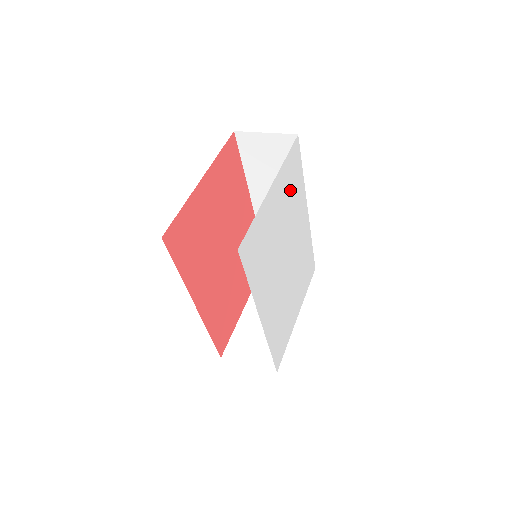
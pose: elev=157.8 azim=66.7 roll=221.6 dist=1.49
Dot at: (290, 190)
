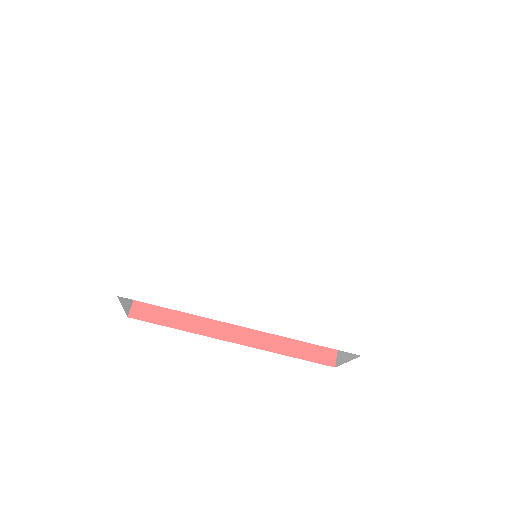
Dot at: (203, 186)
